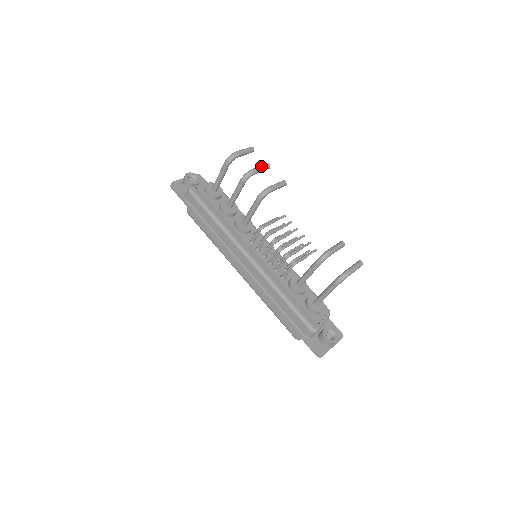
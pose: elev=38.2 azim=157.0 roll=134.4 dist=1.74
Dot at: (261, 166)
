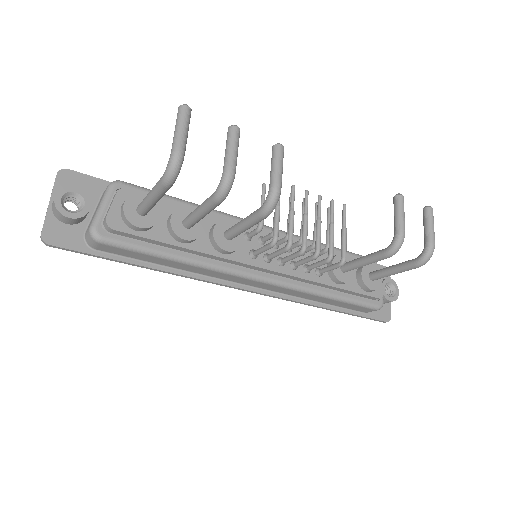
Dot at: (233, 147)
